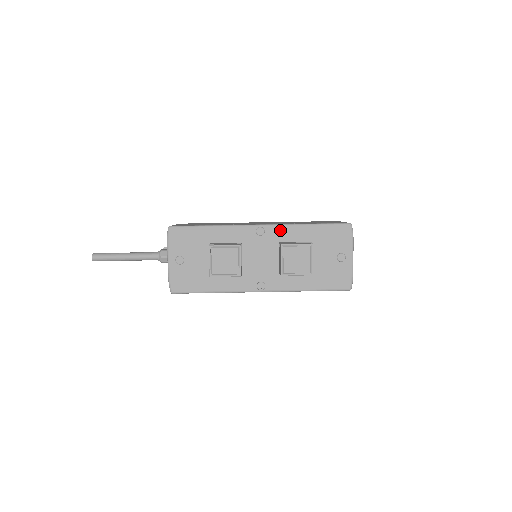
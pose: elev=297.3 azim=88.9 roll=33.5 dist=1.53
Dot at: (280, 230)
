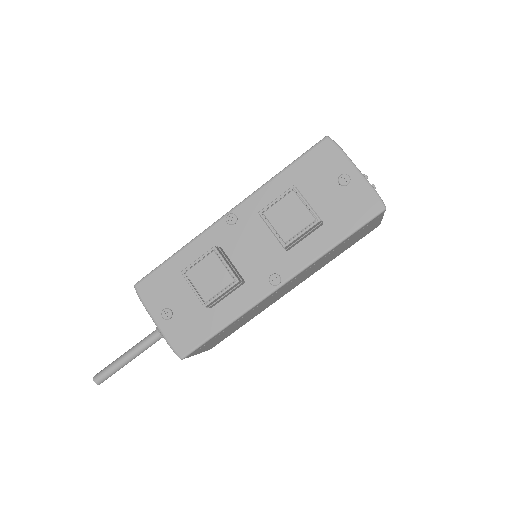
Dot at: (252, 202)
